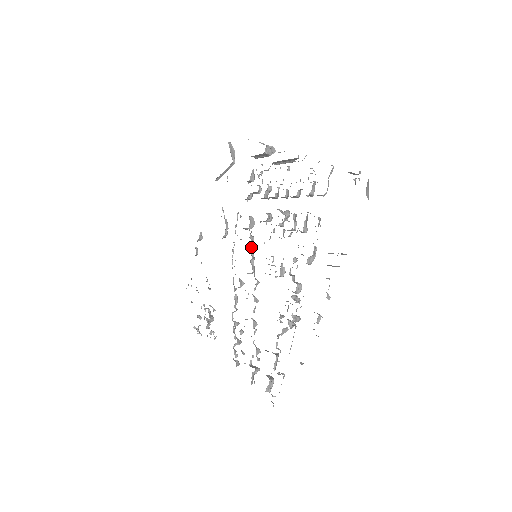
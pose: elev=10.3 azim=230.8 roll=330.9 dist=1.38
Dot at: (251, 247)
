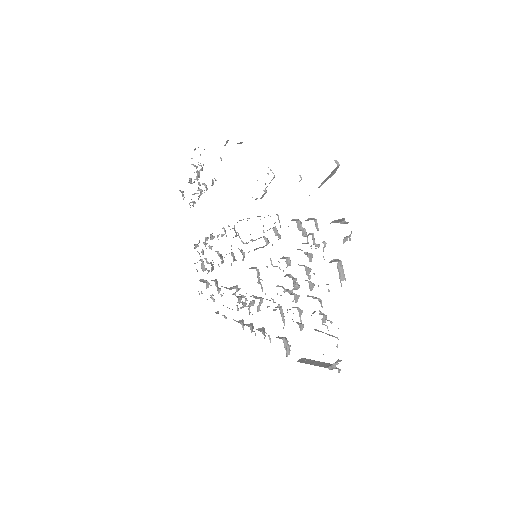
Dot at: occluded
